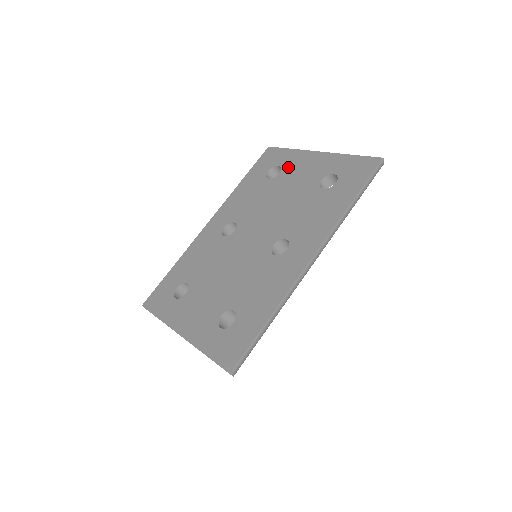
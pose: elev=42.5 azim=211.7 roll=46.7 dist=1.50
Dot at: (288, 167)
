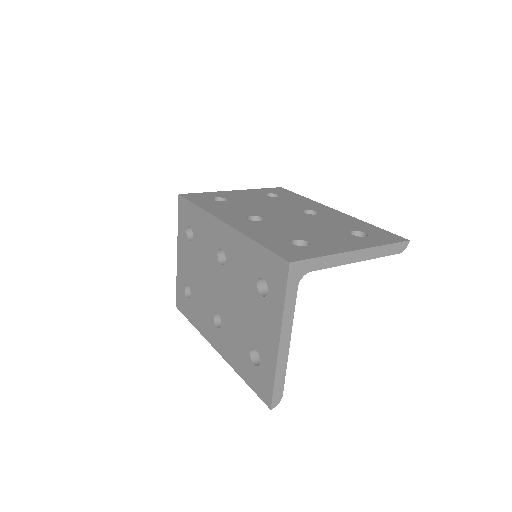
Dot at: (266, 306)
